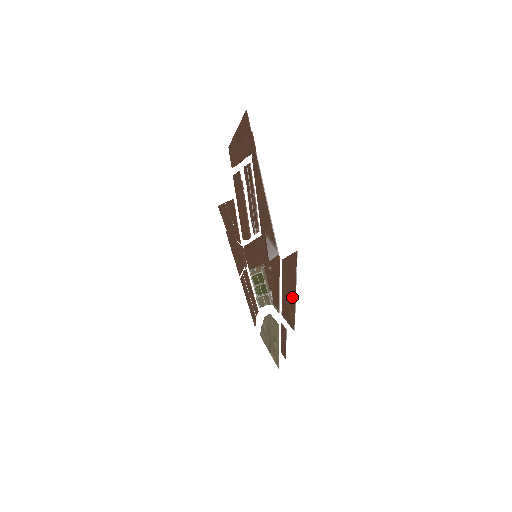
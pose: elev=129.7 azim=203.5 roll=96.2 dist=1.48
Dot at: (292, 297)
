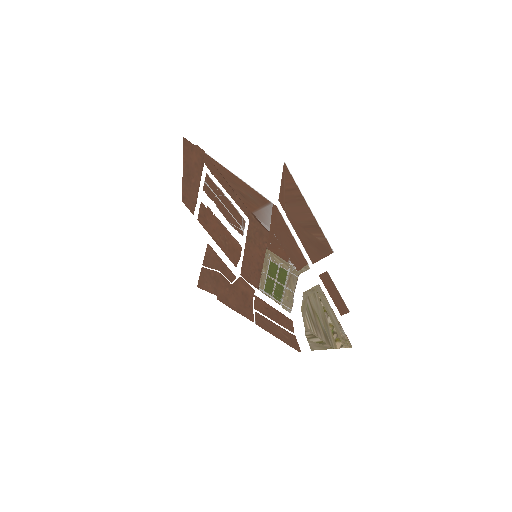
Dot at: (308, 218)
